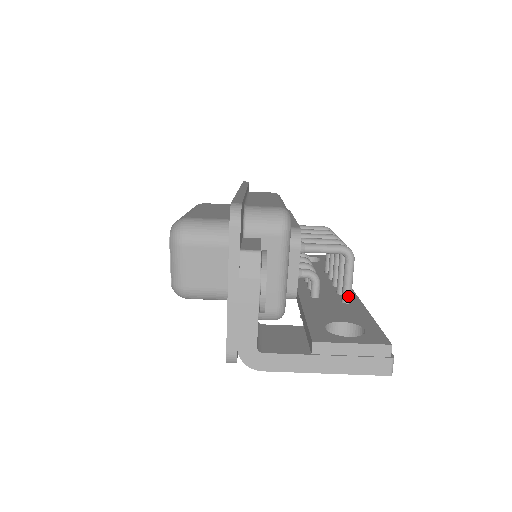
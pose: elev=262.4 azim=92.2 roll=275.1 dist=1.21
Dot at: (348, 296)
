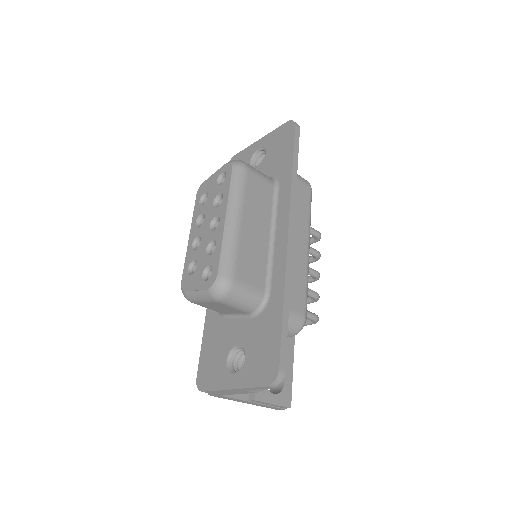
Dot at: occluded
